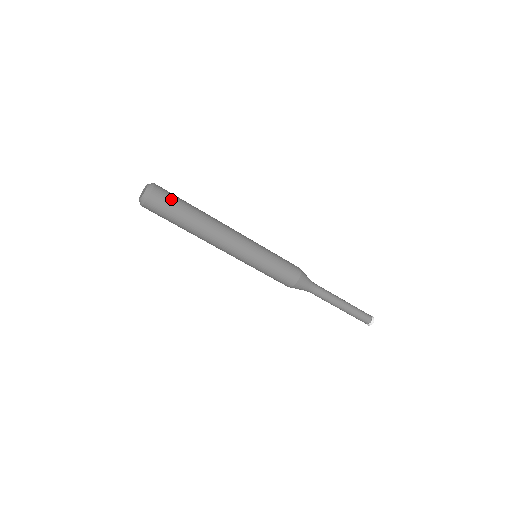
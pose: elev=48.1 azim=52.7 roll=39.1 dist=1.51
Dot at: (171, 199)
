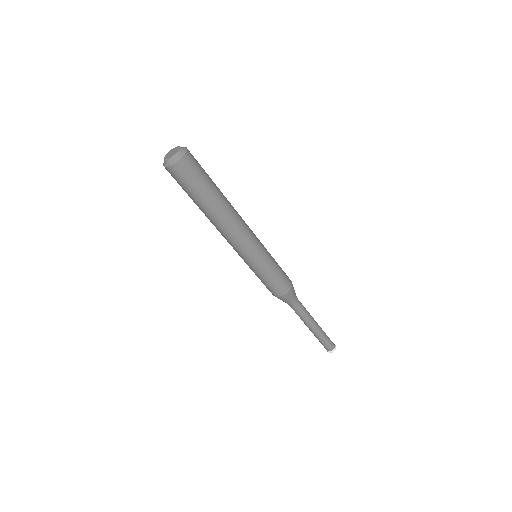
Dot at: (198, 173)
